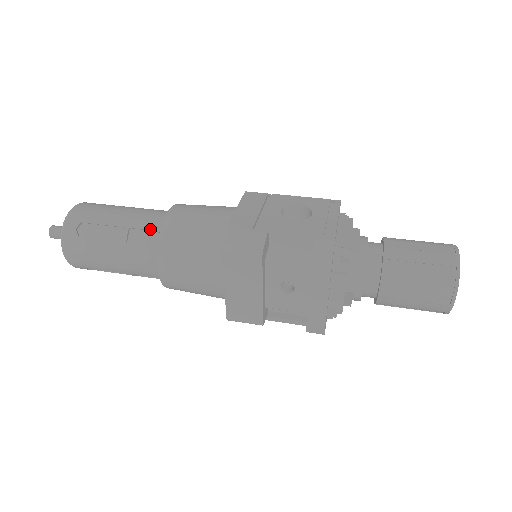
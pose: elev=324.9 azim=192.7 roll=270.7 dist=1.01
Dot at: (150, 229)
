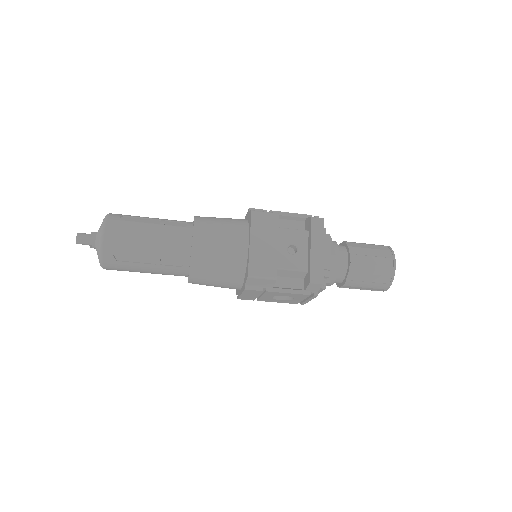
Dot at: (183, 221)
